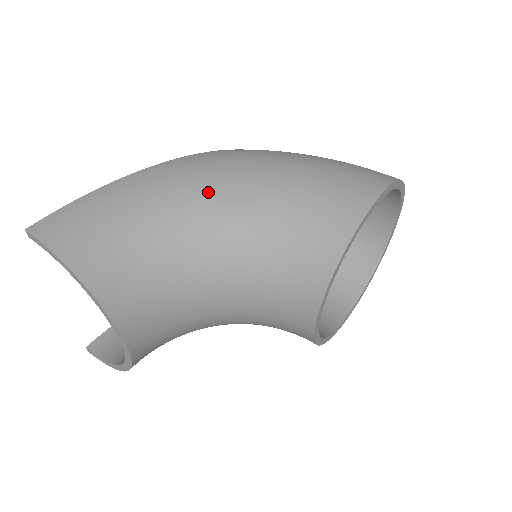
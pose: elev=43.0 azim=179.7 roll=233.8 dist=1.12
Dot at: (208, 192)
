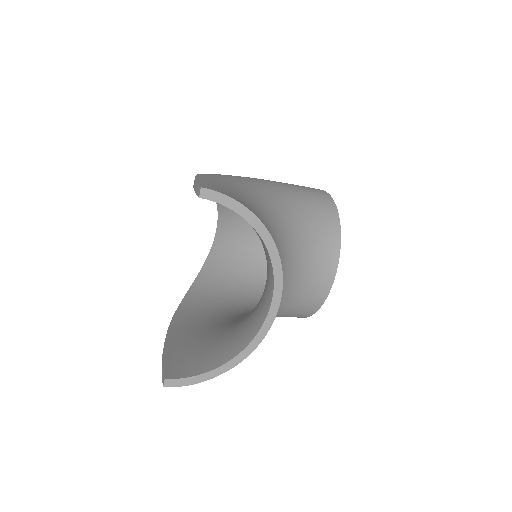
Dot at: (253, 187)
